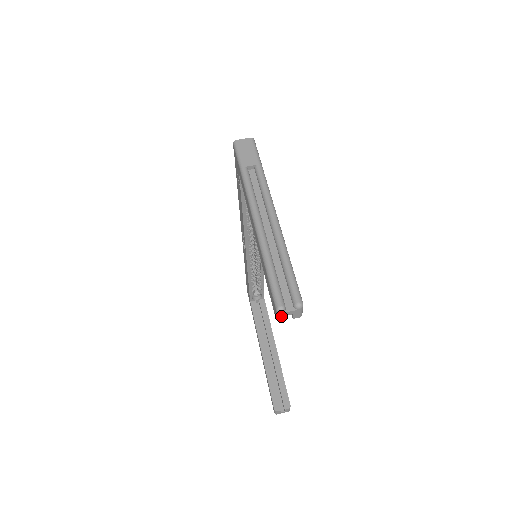
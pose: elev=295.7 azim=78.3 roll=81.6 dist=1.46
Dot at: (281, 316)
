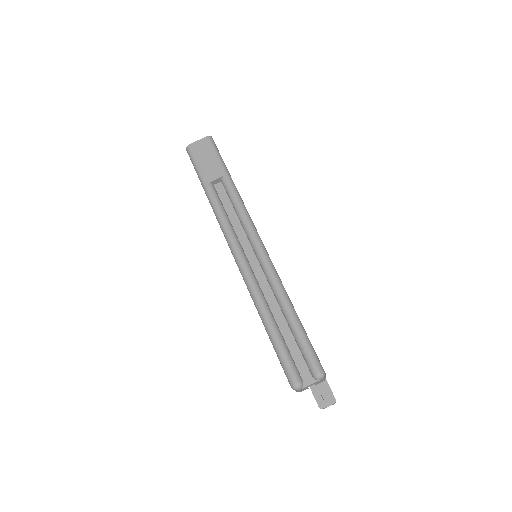
Dot at: (300, 390)
